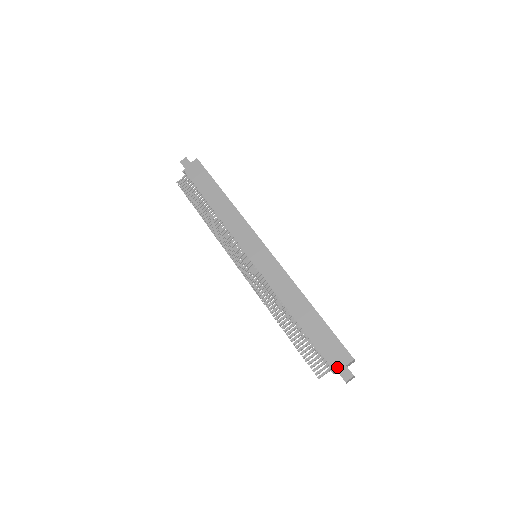
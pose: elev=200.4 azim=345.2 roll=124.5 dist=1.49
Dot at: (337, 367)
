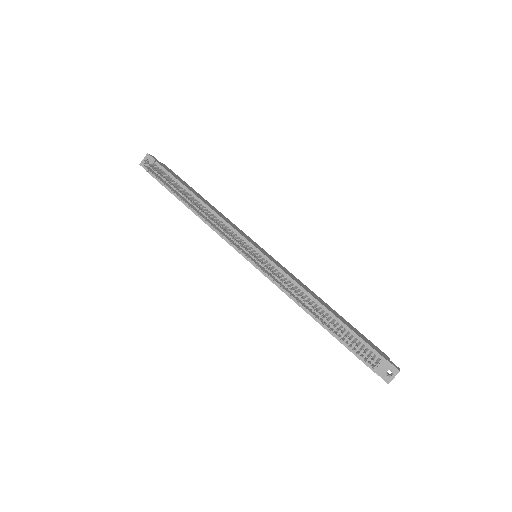
Dot at: (386, 358)
